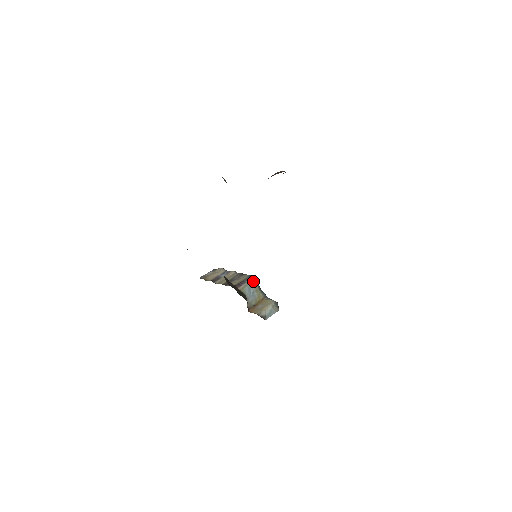
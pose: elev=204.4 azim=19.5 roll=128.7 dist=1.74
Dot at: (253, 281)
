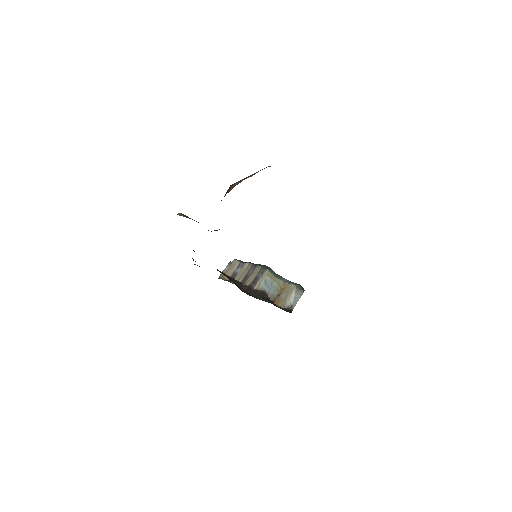
Dot at: (266, 273)
